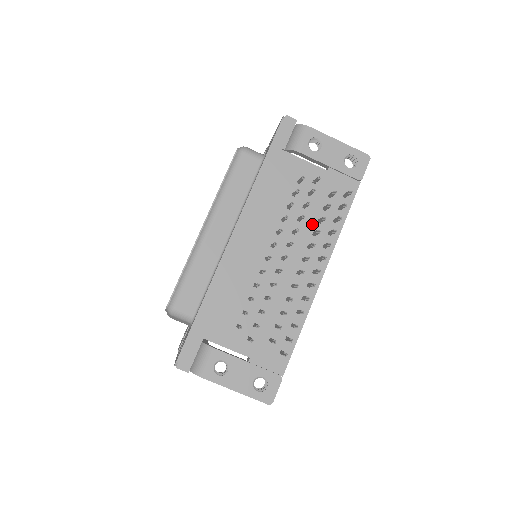
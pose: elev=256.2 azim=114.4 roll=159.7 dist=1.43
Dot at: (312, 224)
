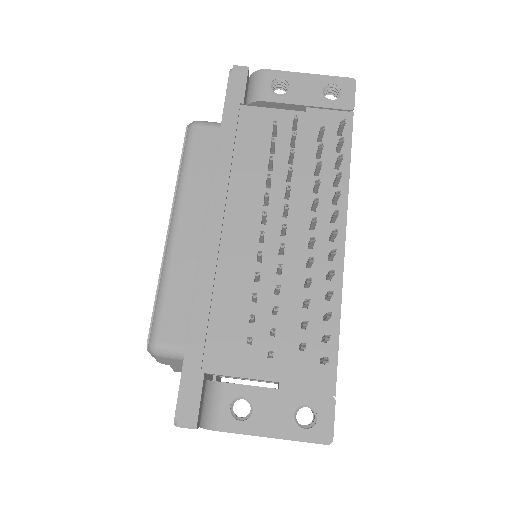
Dot at: (308, 180)
